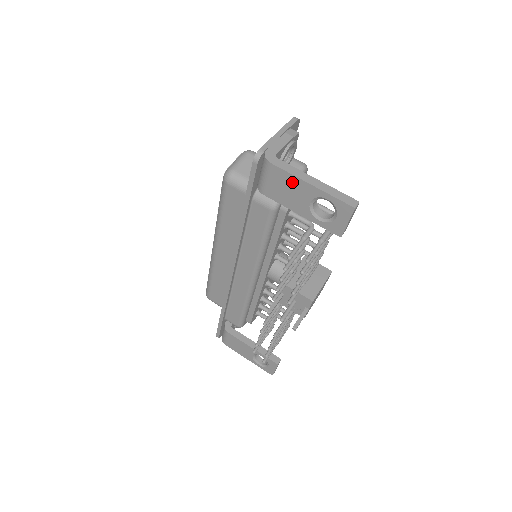
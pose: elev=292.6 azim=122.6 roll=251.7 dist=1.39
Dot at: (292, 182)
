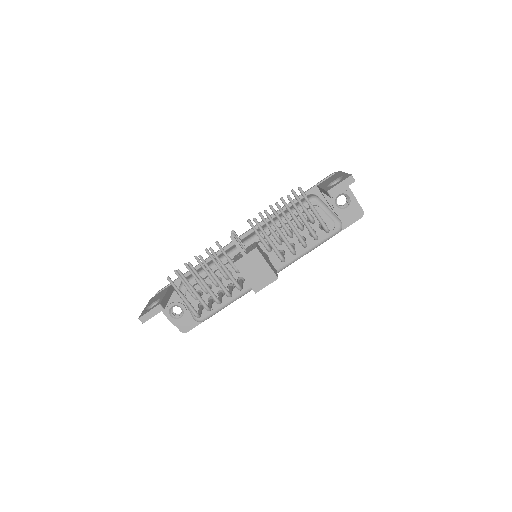
Dot at: (338, 175)
